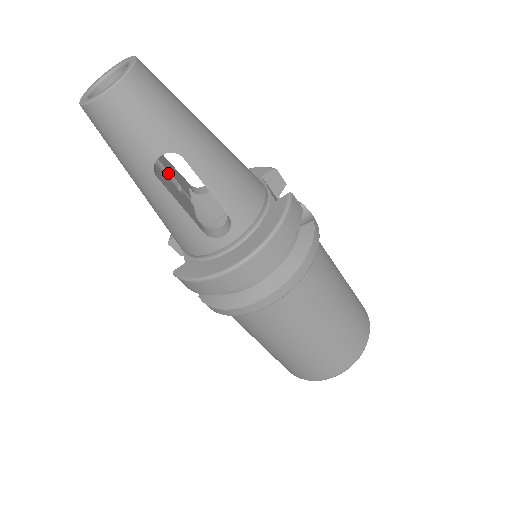
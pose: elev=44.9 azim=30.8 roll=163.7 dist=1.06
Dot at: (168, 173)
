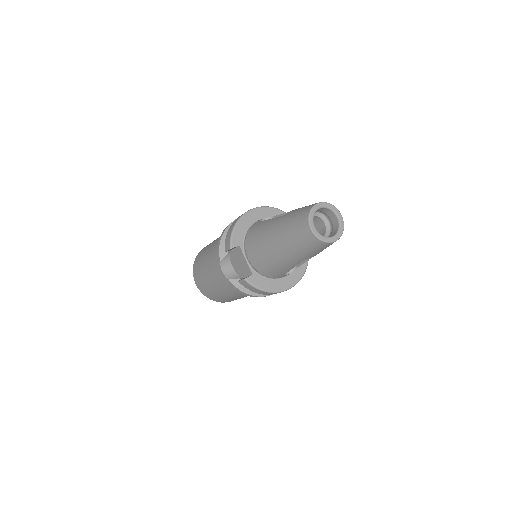
Dot at: occluded
